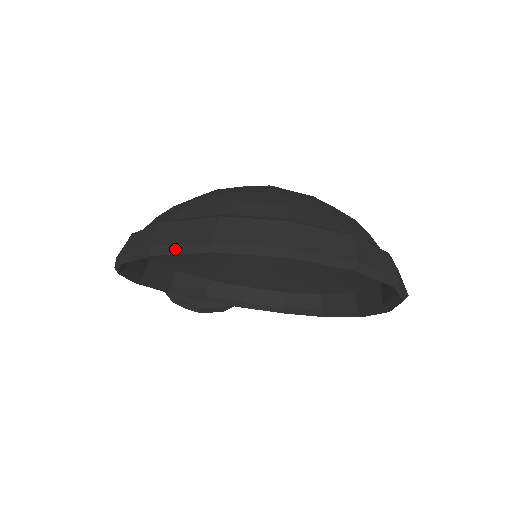
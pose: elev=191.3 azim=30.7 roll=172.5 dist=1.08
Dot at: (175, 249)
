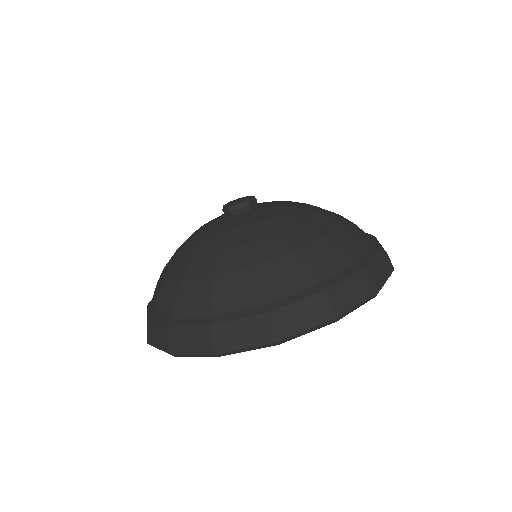
Dot at: occluded
